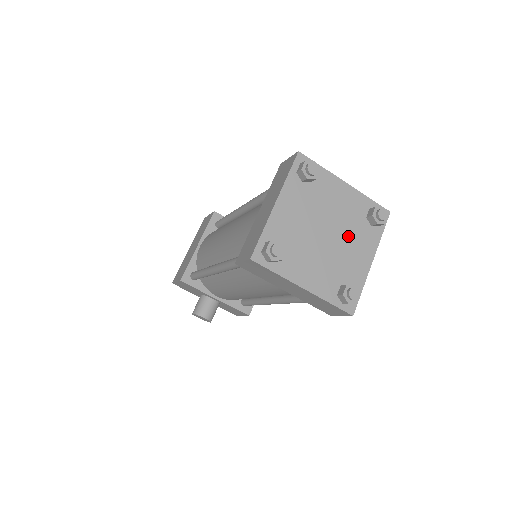
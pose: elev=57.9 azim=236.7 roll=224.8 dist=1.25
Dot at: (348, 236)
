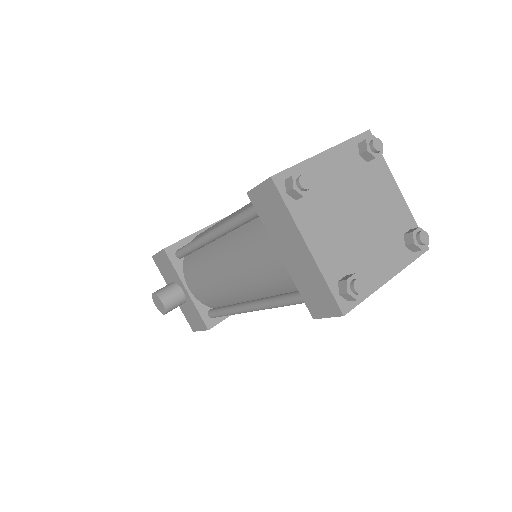
Dot at: (378, 236)
